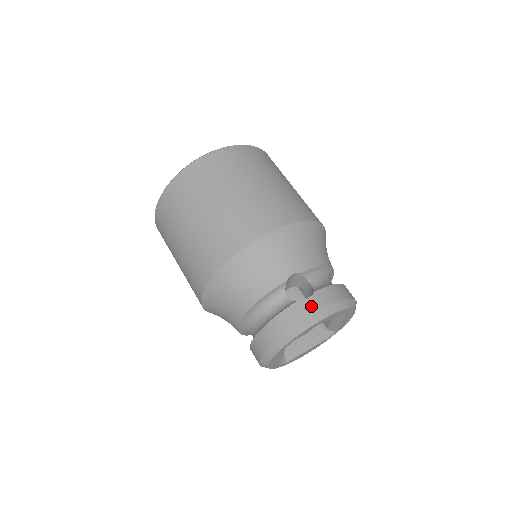
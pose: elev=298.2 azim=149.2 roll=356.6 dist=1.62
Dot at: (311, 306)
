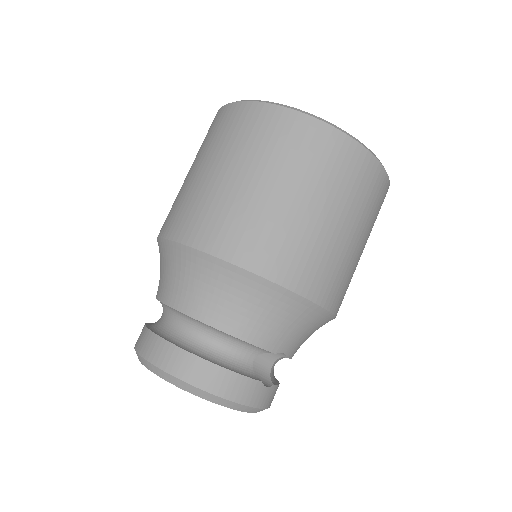
Dot at: (260, 397)
